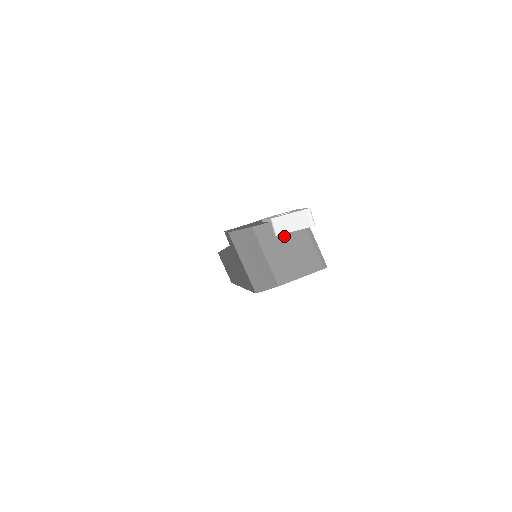
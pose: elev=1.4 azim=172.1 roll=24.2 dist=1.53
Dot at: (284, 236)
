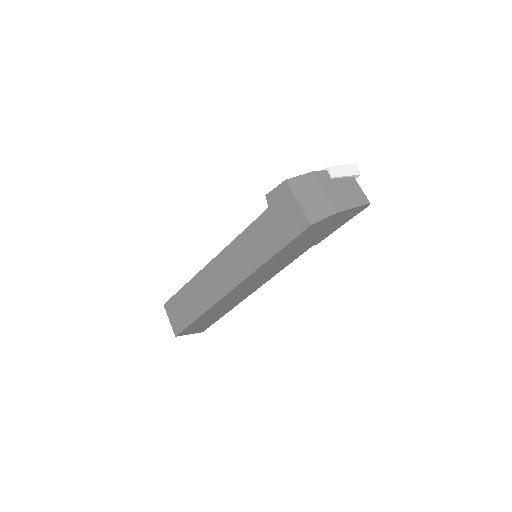
Dot at: (338, 180)
